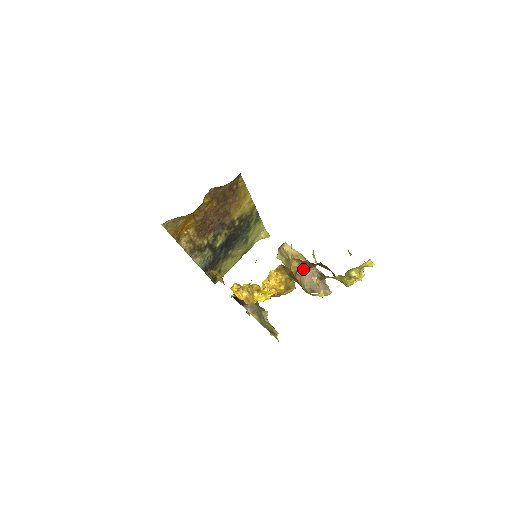
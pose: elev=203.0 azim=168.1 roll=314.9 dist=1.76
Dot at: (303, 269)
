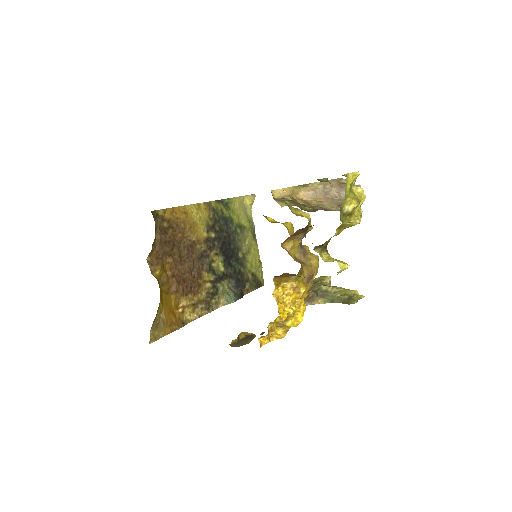
Dot at: (302, 238)
